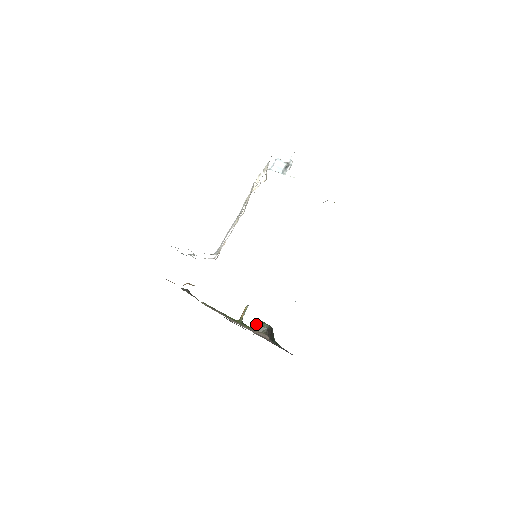
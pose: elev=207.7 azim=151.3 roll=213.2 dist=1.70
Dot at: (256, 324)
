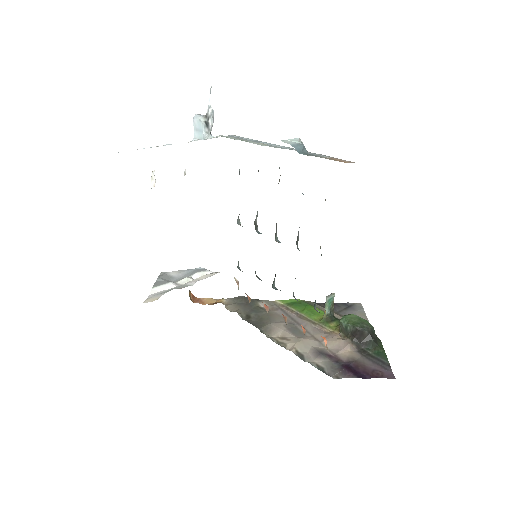
Dot at: occluded
